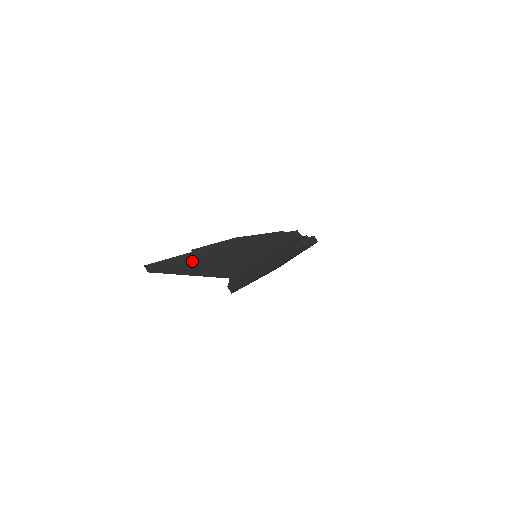
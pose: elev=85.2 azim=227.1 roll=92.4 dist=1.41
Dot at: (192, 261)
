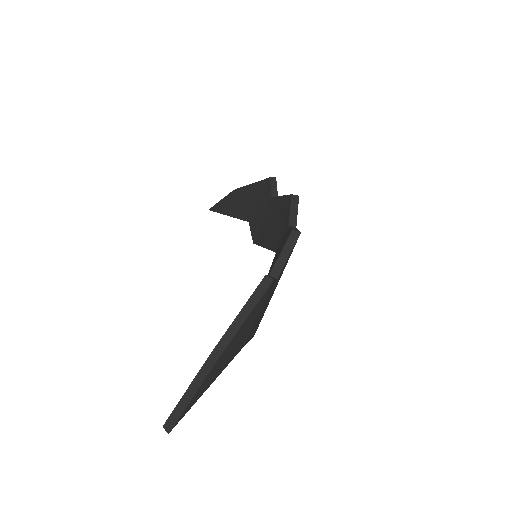
Dot at: (193, 398)
